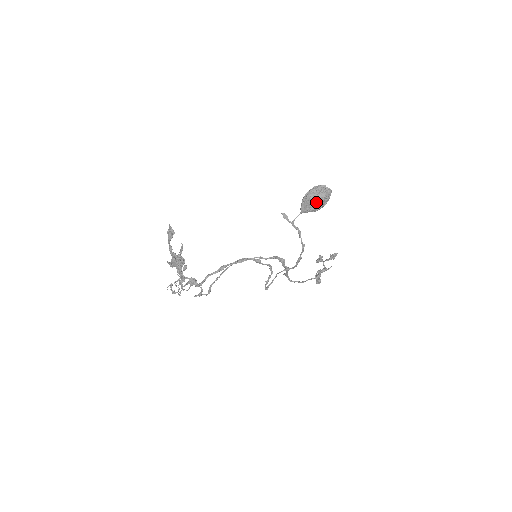
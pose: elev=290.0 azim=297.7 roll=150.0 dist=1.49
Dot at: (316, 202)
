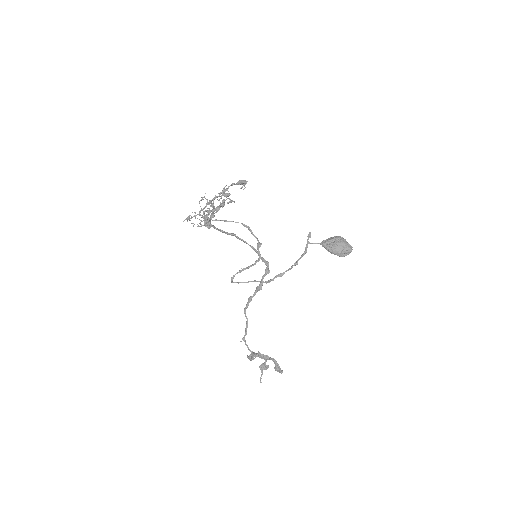
Dot at: (337, 242)
